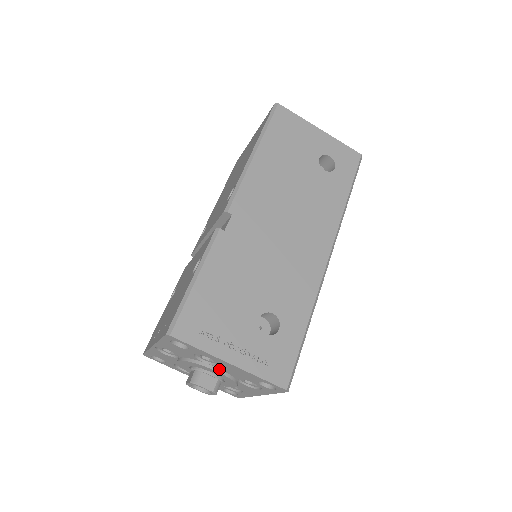
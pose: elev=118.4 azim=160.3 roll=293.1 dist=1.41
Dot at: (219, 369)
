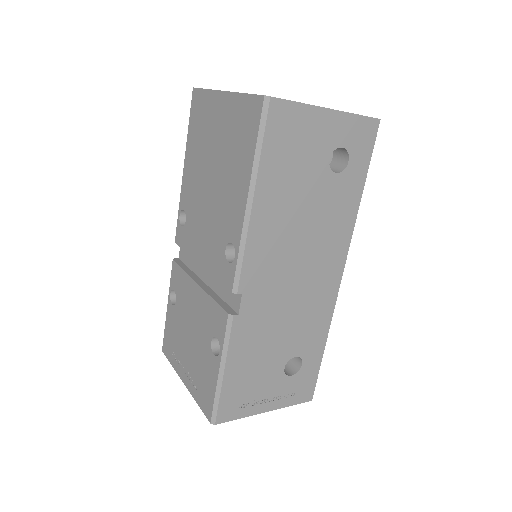
Dot at: occluded
